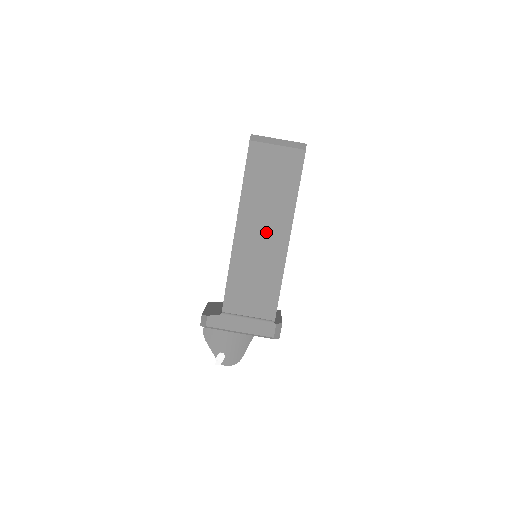
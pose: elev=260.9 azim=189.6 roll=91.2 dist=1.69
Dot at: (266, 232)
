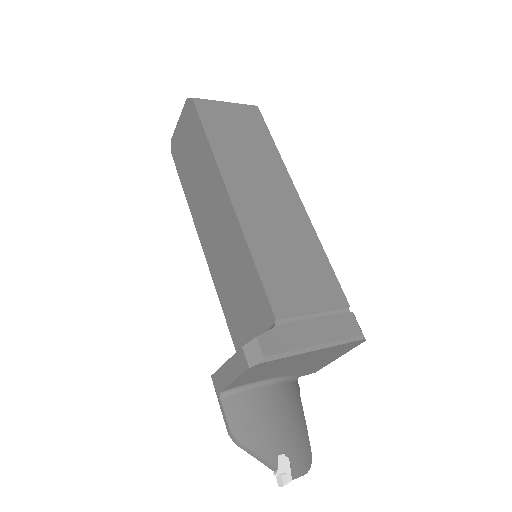
Dot at: (268, 192)
